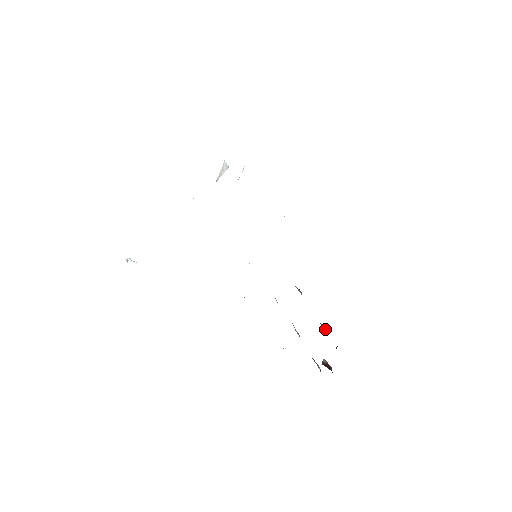
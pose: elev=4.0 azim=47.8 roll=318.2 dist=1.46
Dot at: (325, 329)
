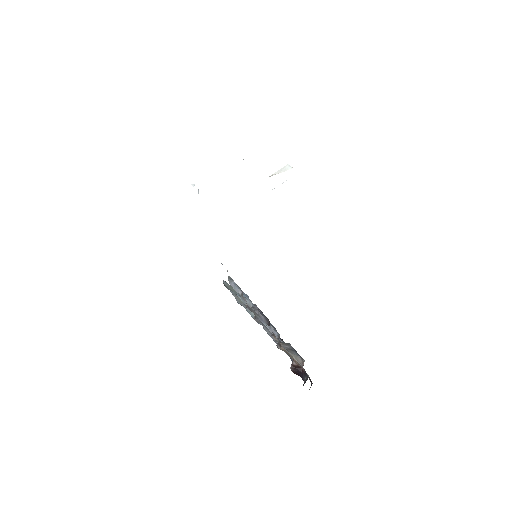
Dot at: occluded
